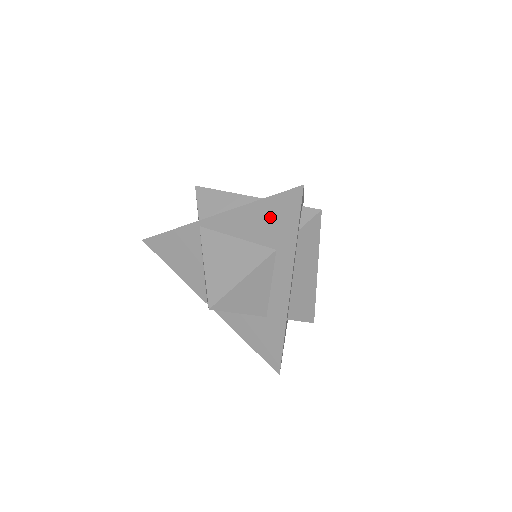
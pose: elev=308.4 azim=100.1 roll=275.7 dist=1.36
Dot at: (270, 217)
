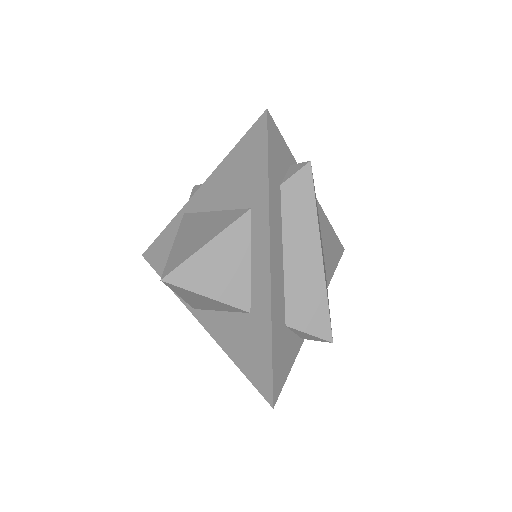
Dot at: (241, 168)
